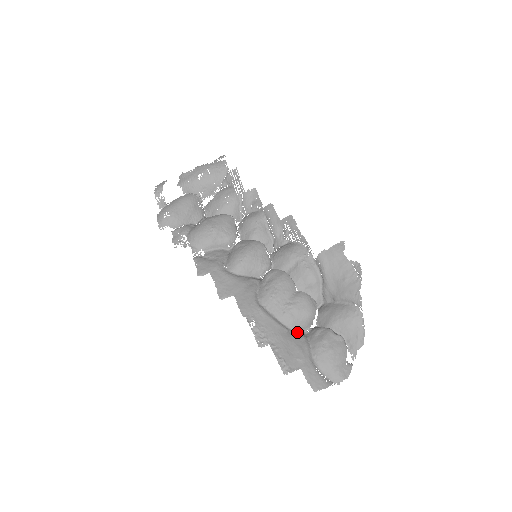
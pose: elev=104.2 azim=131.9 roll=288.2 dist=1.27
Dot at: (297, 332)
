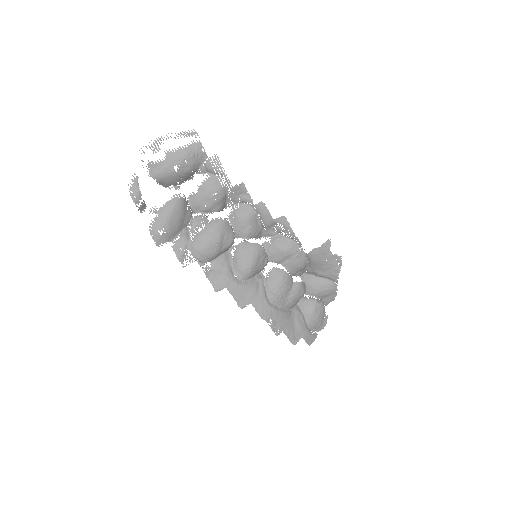
Dot at: (294, 308)
